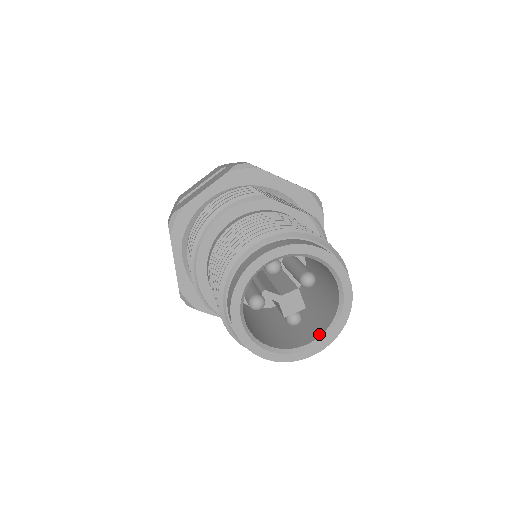
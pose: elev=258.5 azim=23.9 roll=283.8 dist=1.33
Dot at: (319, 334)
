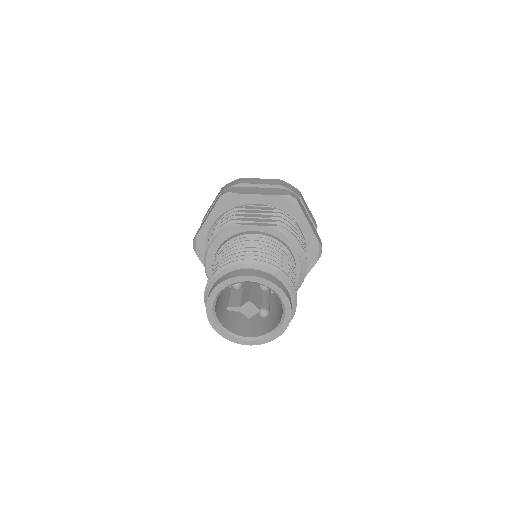
Dot at: (278, 323)
